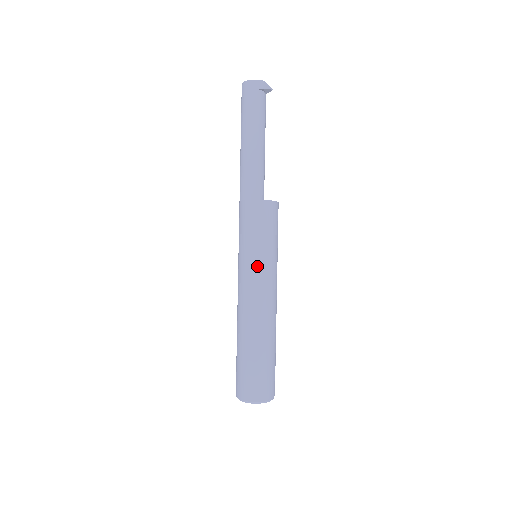
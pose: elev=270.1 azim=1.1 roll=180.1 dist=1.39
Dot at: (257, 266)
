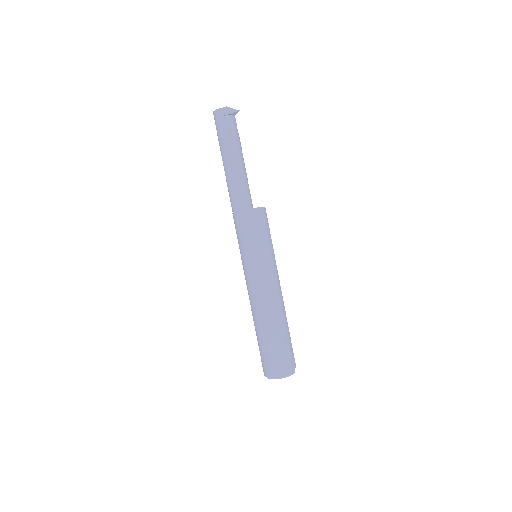
Dot at: (254, 266)
